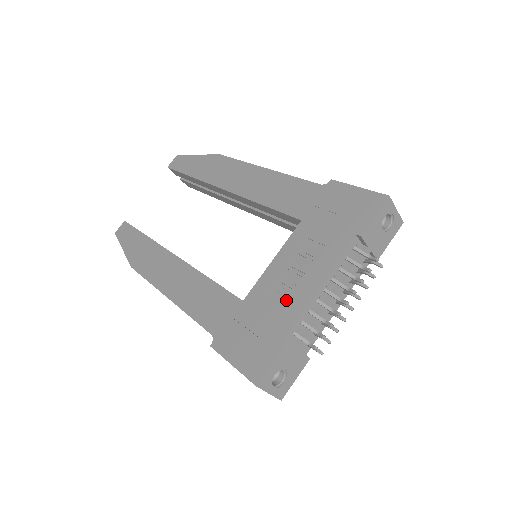
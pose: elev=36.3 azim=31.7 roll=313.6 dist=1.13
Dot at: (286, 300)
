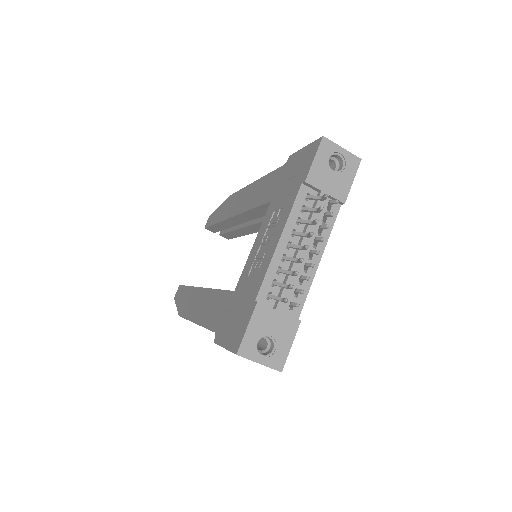
Dot at: (258, 270)
